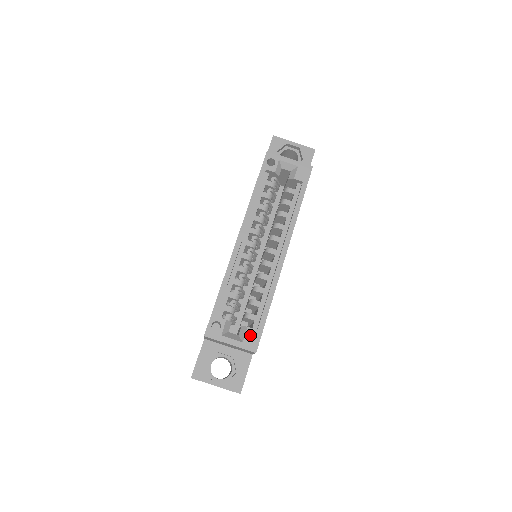
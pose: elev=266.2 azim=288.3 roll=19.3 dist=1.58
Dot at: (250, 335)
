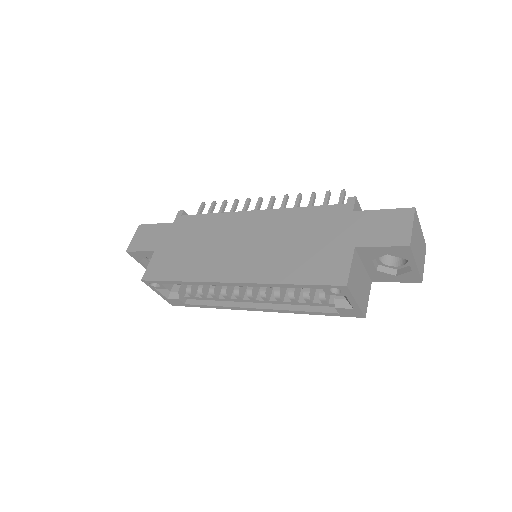
Dot at: (177, 301)
